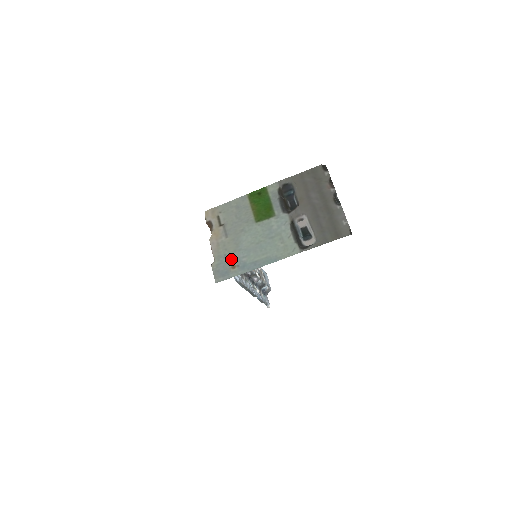
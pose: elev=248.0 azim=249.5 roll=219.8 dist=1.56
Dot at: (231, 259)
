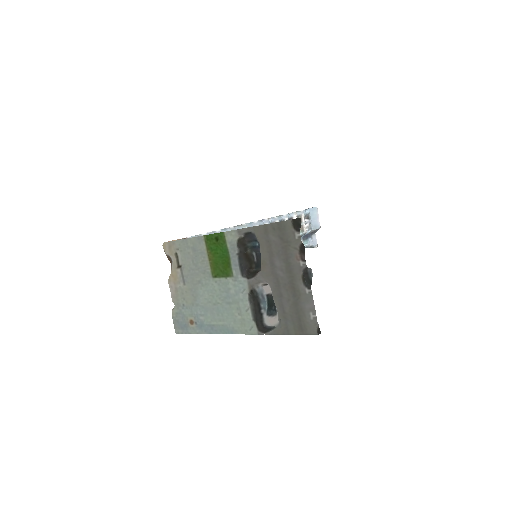
Dot at: (189, 312)
